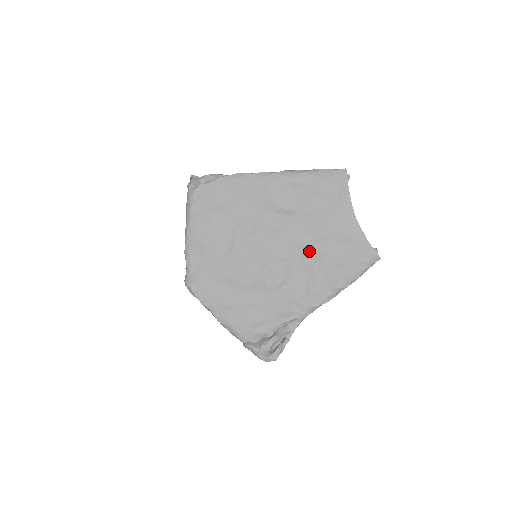
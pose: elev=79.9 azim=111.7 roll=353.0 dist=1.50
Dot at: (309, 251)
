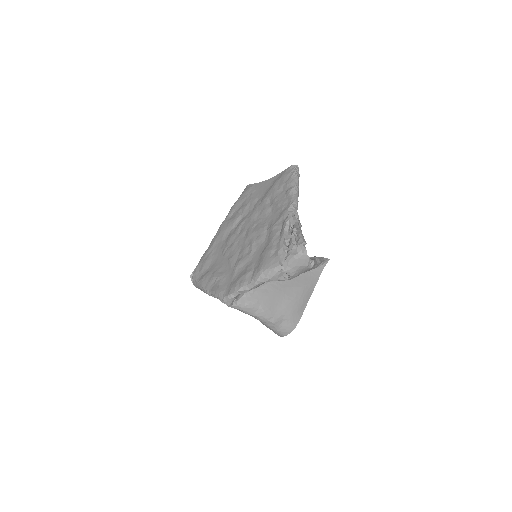
Dot at: (262, 208)
